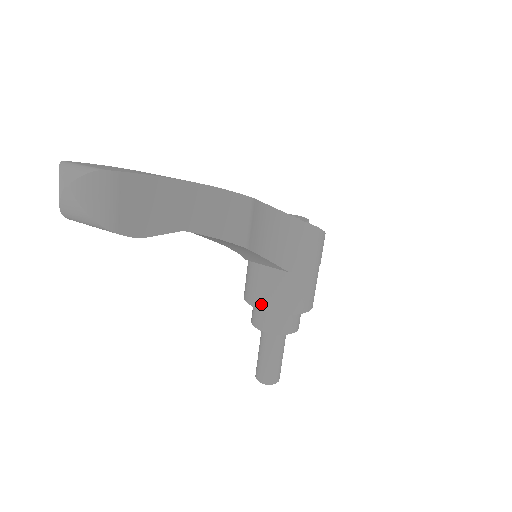
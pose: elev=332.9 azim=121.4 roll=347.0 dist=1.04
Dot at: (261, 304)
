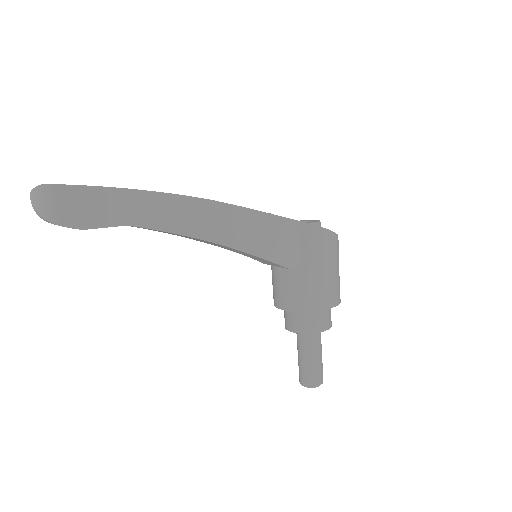
Dot at: (278, 303)
